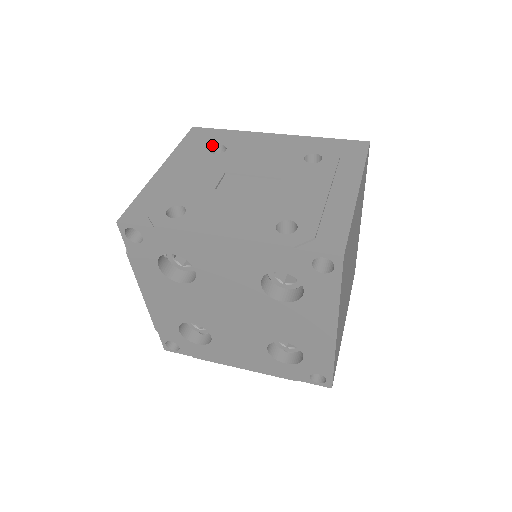
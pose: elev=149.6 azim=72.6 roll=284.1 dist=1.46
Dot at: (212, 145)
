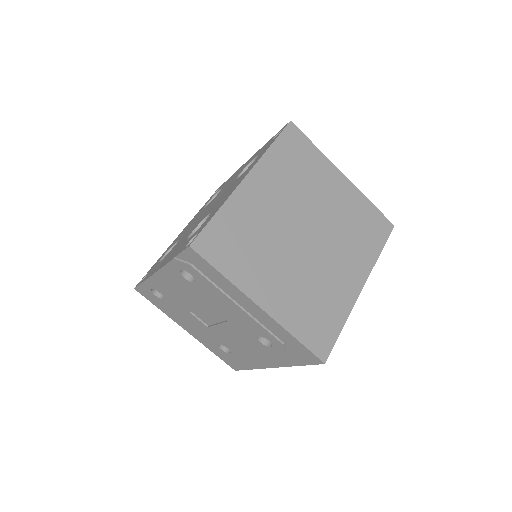
Dot at: occluded
